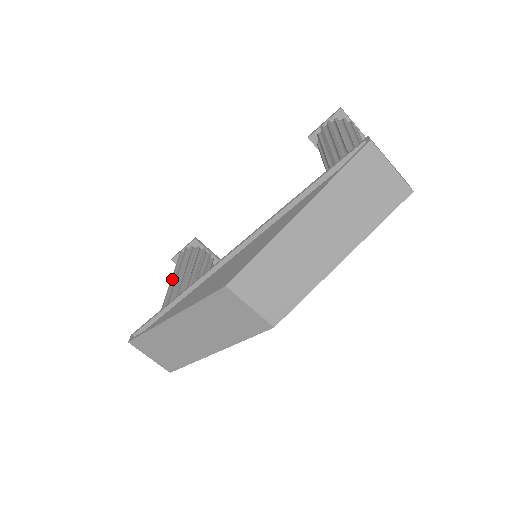
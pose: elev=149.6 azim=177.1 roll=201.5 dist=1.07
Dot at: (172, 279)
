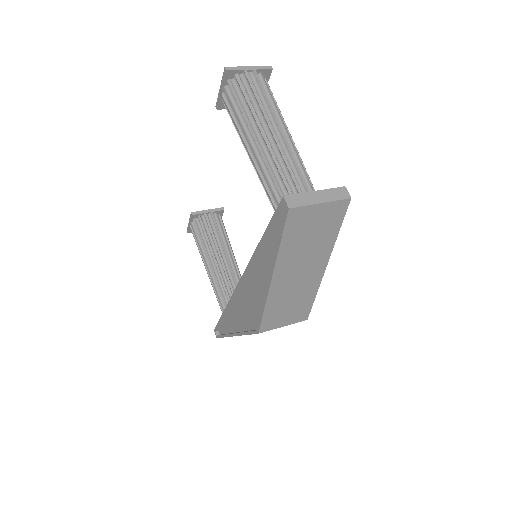
Dot at: (204, 265)
